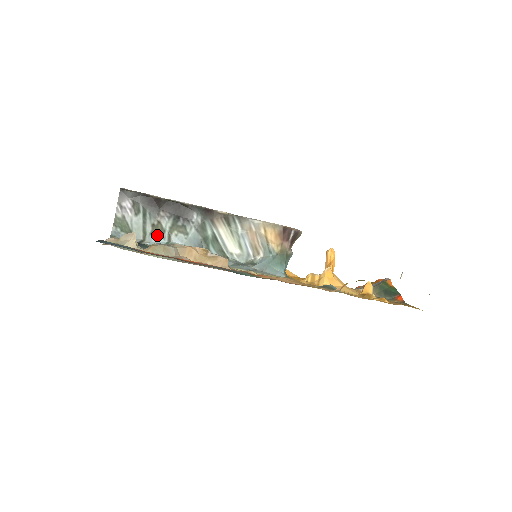
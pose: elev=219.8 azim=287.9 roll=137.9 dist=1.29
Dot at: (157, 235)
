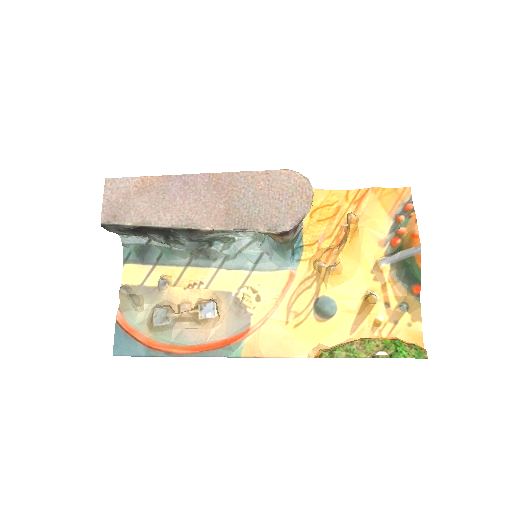
Dot at: occluded
